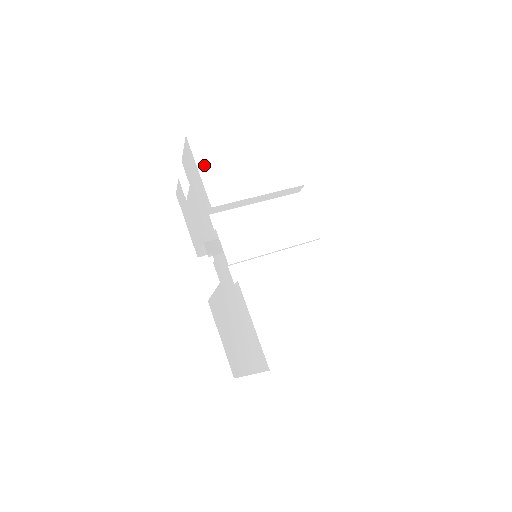
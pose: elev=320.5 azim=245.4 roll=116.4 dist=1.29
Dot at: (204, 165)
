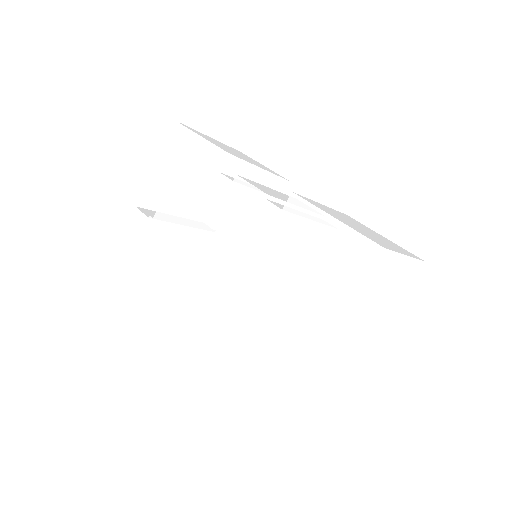
Dot at: occluded
